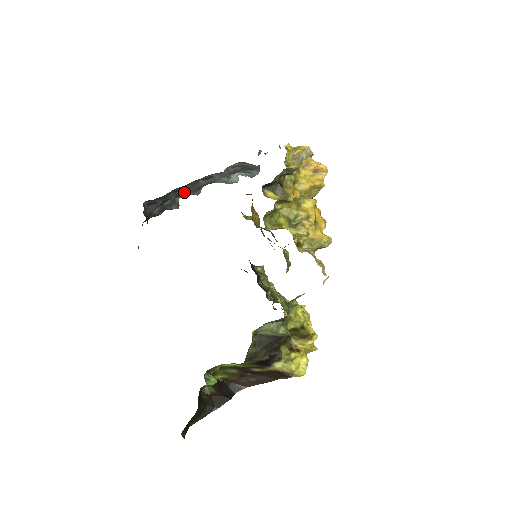
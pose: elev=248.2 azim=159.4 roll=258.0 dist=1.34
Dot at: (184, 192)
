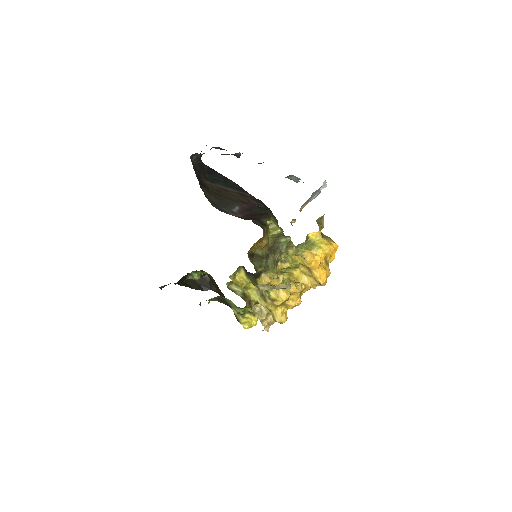
Dot at: occluded
